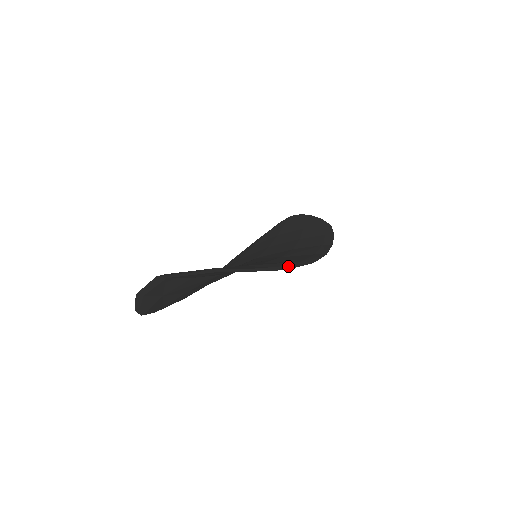
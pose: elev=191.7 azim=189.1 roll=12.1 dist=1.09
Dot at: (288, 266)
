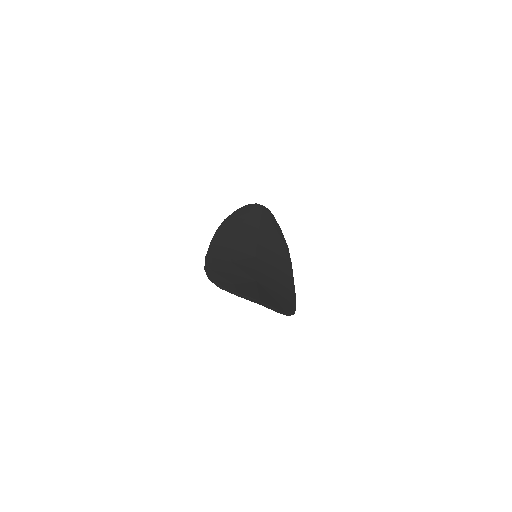
Dot at: (293, 311)
